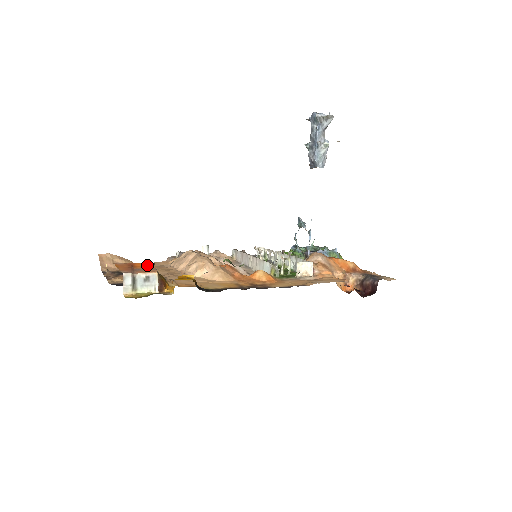
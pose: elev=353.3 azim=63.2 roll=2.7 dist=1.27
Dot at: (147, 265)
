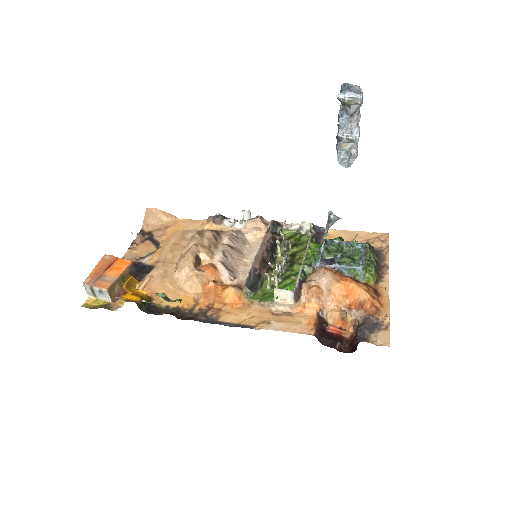
Dot at: (120, 268)
